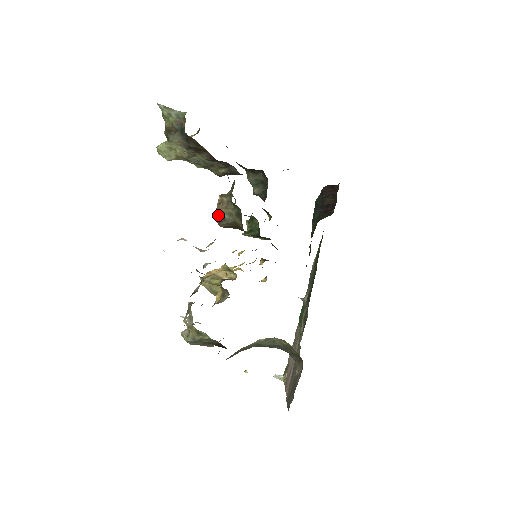
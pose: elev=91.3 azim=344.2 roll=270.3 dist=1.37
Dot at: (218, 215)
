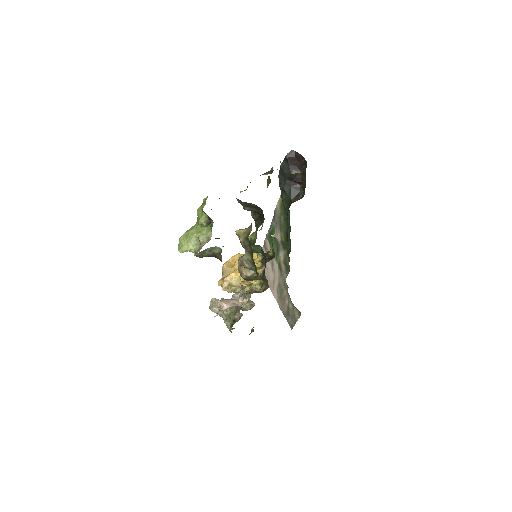
Dot at: (245, 278)
